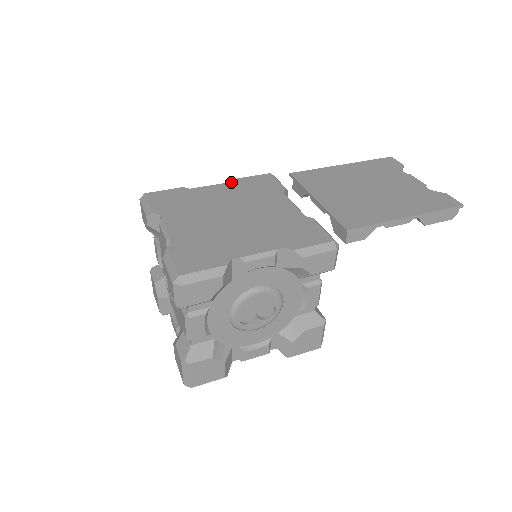
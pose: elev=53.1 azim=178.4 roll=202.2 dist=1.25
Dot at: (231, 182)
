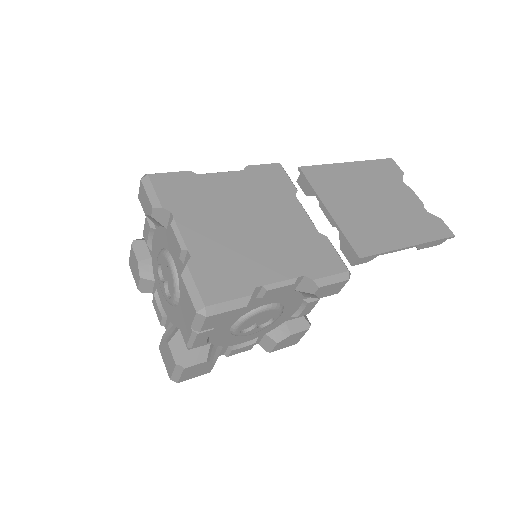
Dot at: (241, 171)
